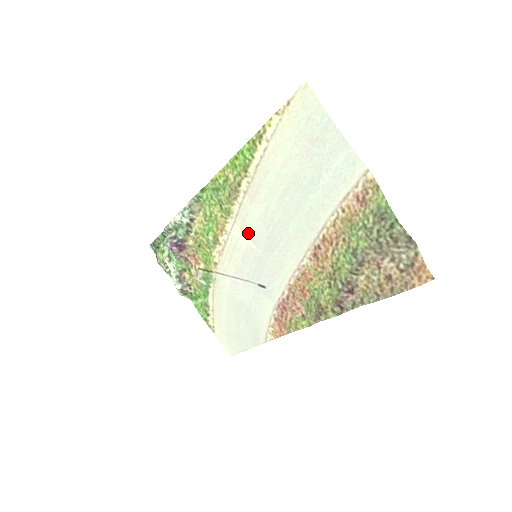
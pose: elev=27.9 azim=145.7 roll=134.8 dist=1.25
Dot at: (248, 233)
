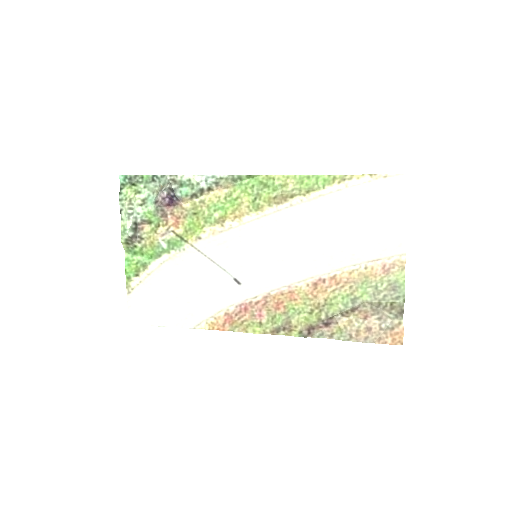
Dot at: (264, 235)
